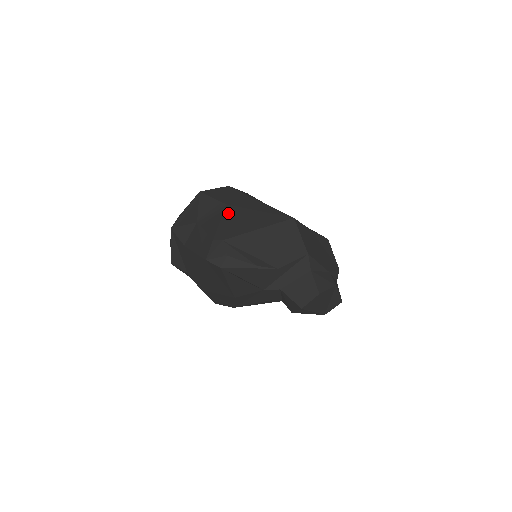
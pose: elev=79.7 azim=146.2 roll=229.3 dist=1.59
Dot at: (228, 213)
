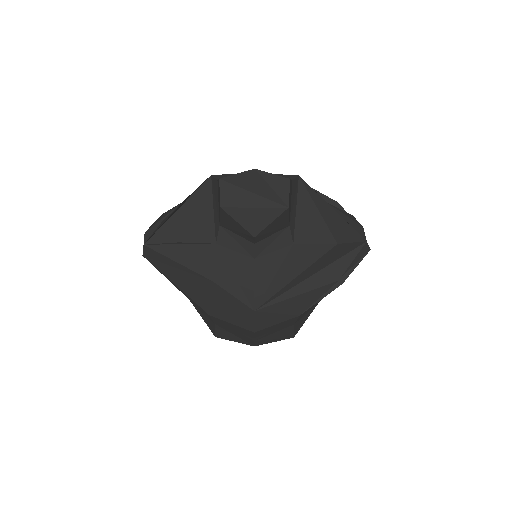
Dot at: occluded
